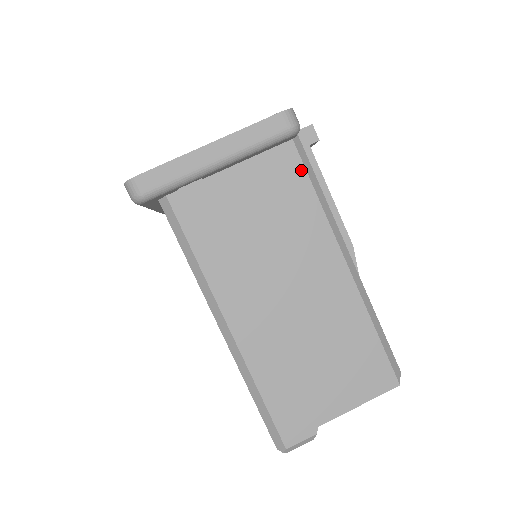
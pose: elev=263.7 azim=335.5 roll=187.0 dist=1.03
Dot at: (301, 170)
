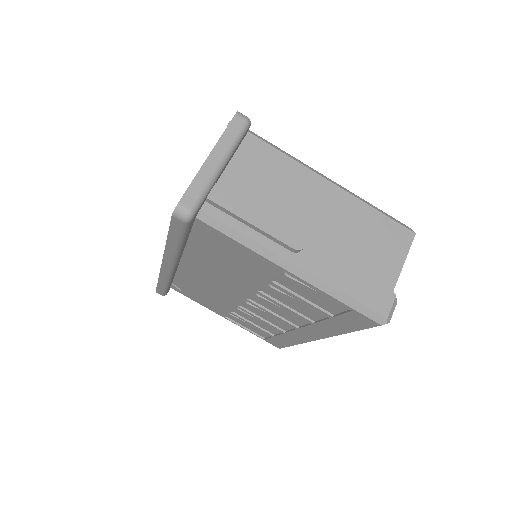
Dot at: (266, 146)
